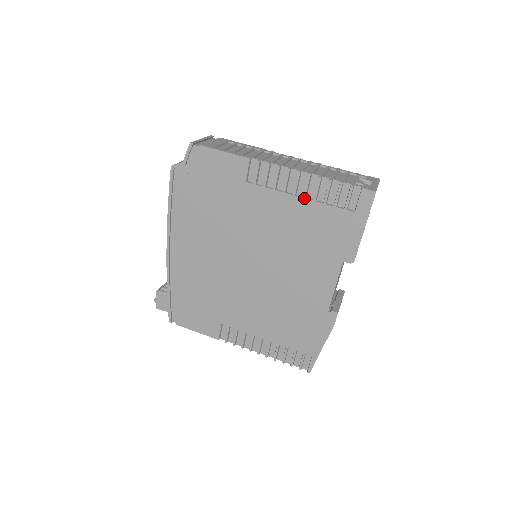
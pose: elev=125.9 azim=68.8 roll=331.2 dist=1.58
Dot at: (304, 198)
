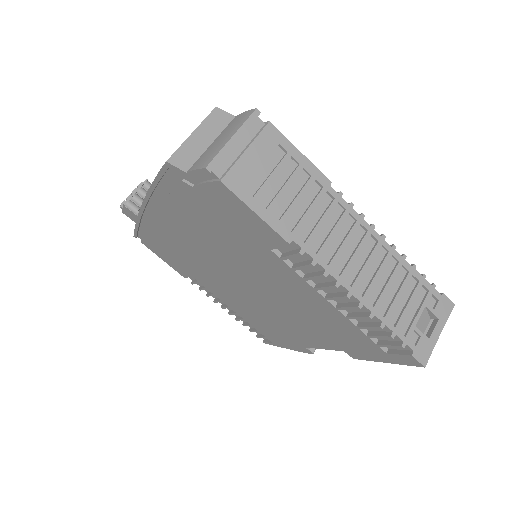
Dot at: (337, 309)
